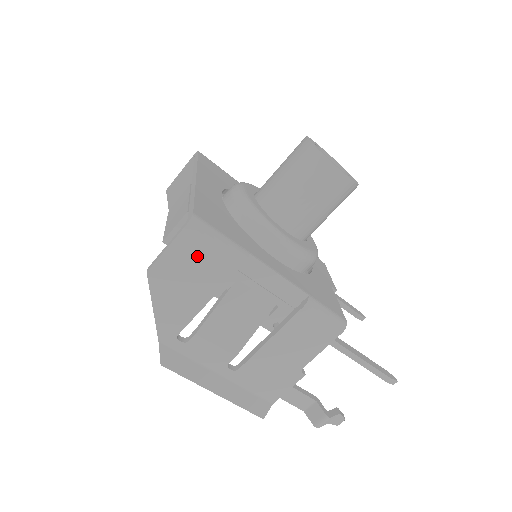
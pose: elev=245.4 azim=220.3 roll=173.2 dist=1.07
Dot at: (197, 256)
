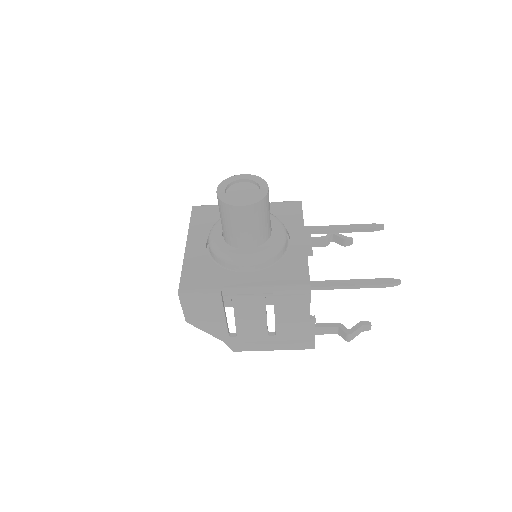
Dot at: (198, 305)
